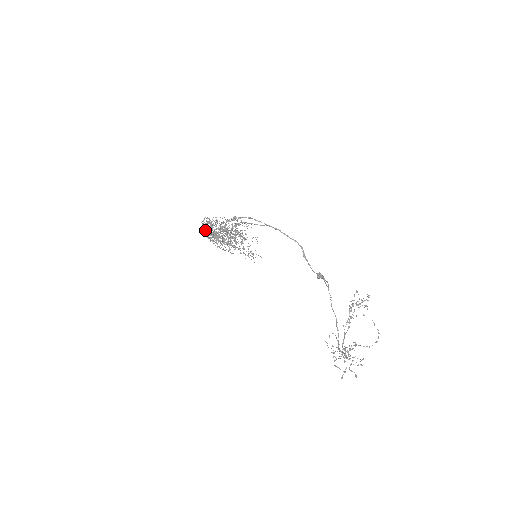
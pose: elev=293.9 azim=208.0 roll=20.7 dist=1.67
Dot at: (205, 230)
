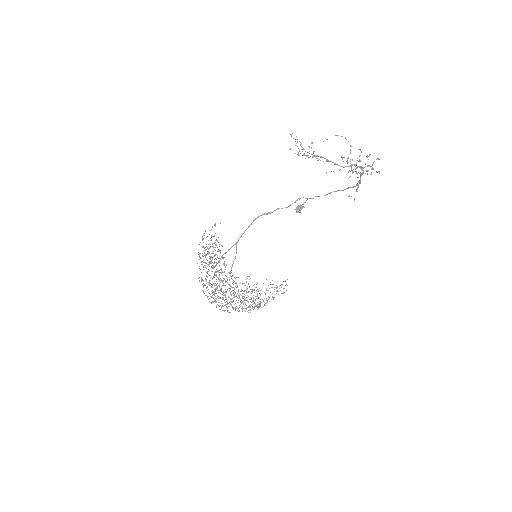
Dot at: (213, 293)
